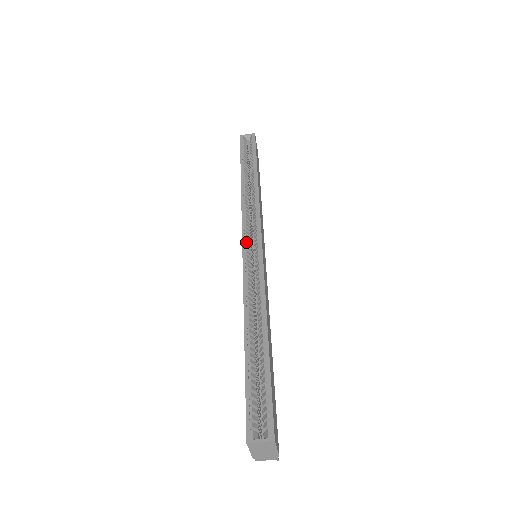
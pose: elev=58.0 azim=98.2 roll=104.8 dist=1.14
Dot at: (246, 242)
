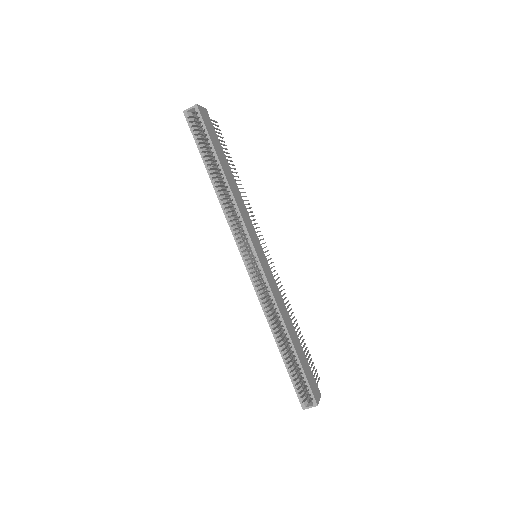
Dot at: (246, 261)
